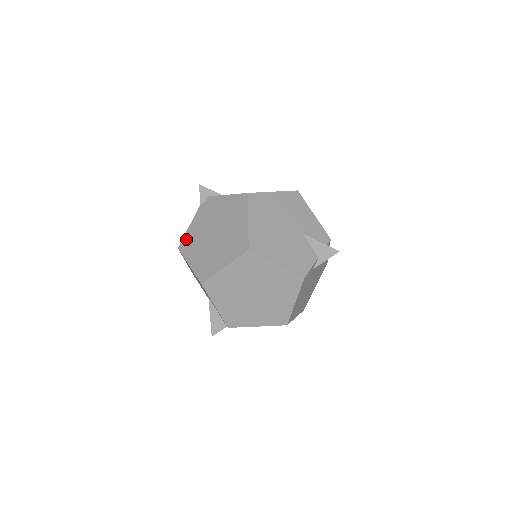
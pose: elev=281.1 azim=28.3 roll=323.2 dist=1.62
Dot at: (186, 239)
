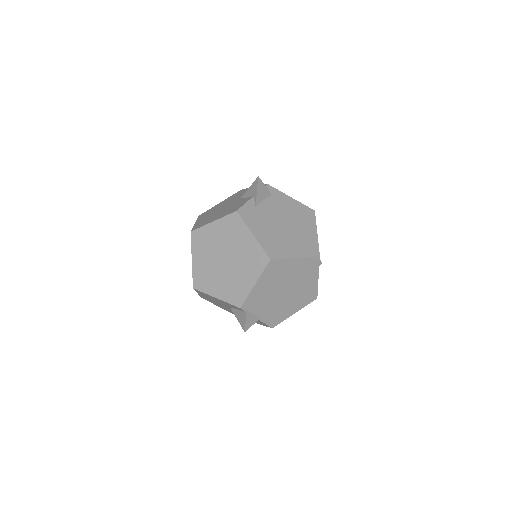
Dot at: occluded
